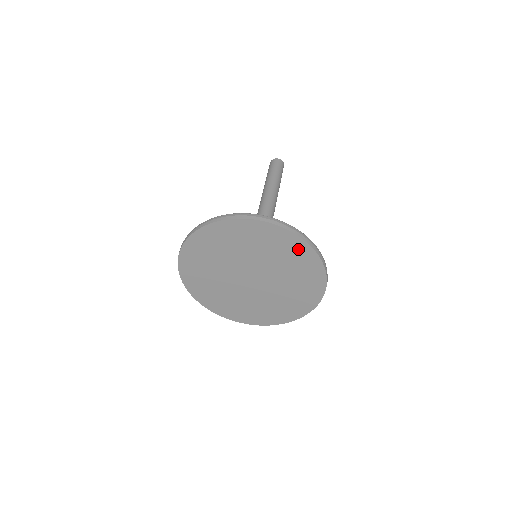
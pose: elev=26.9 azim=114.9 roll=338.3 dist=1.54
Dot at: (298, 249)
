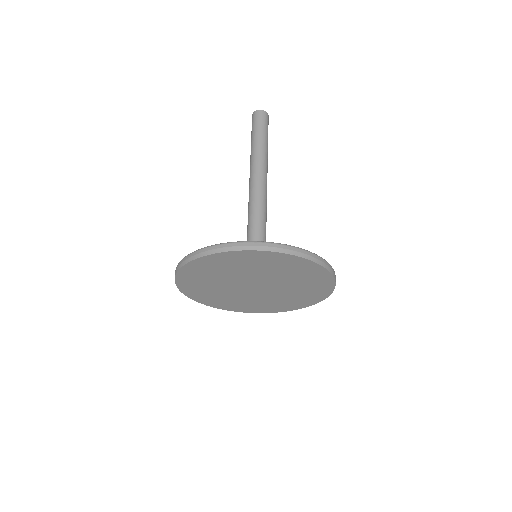
Dot at: (319, 276)
